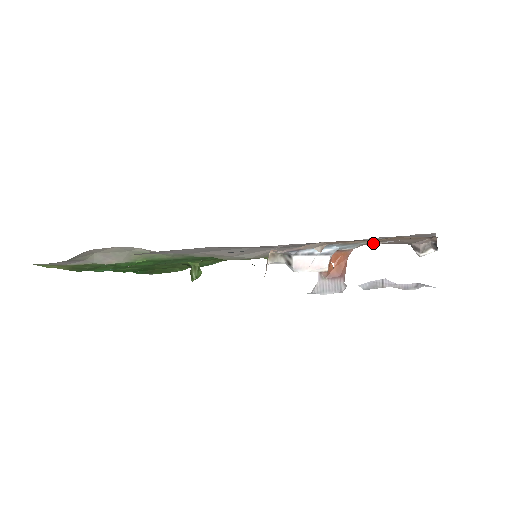
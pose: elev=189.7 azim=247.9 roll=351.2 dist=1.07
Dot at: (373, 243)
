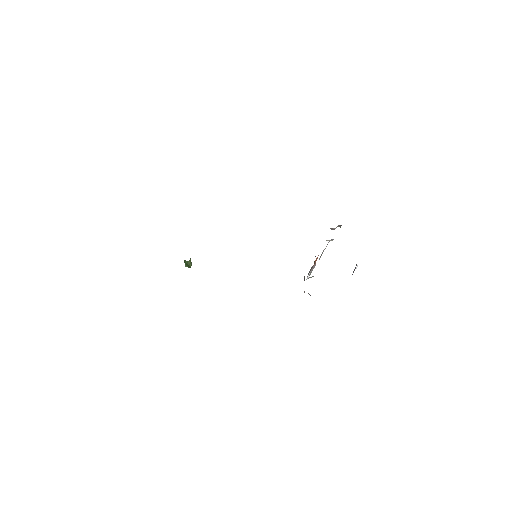
Dot at: occluded
